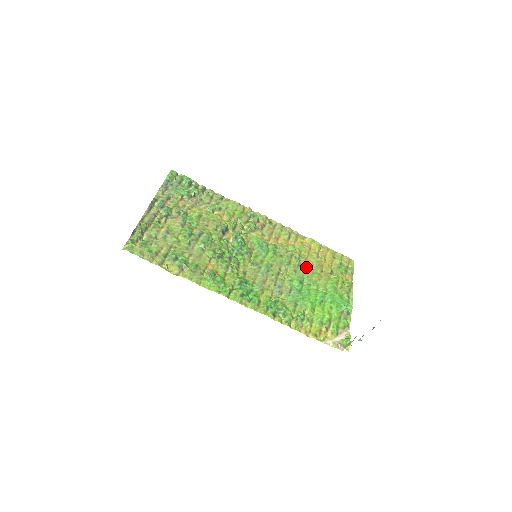
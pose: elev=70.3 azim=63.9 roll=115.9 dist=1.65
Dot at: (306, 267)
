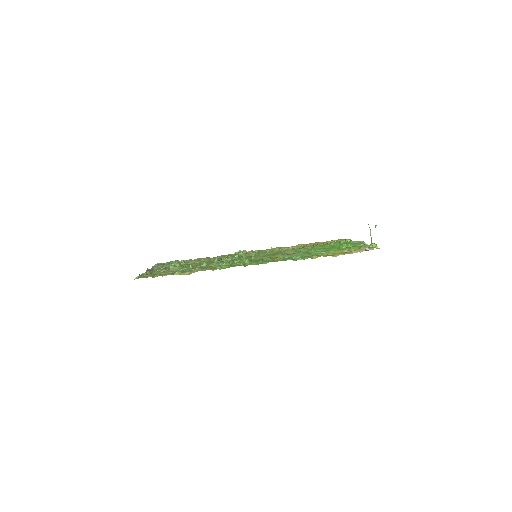
Dot at: (305, 247)
